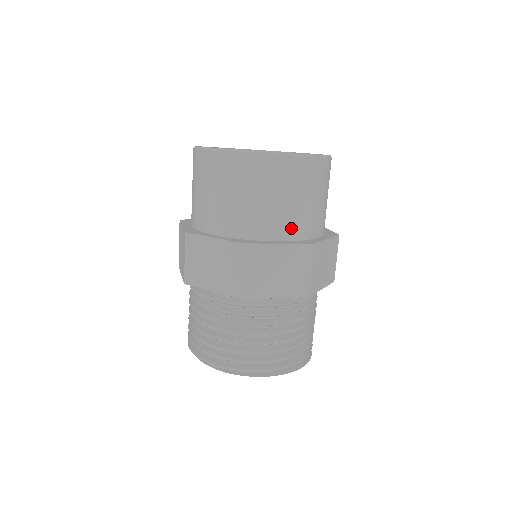
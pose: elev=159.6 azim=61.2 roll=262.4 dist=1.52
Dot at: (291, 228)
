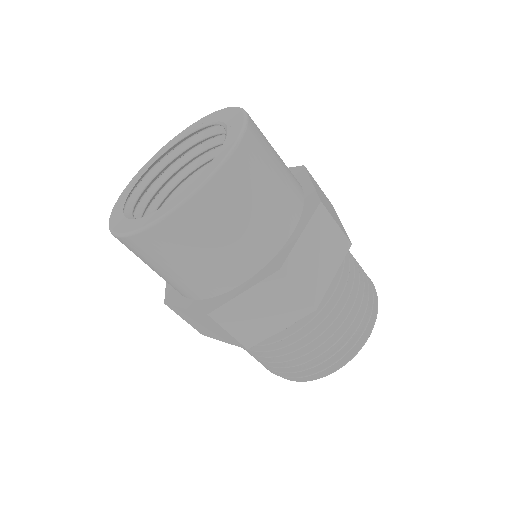
Dot at: (190, 290)
